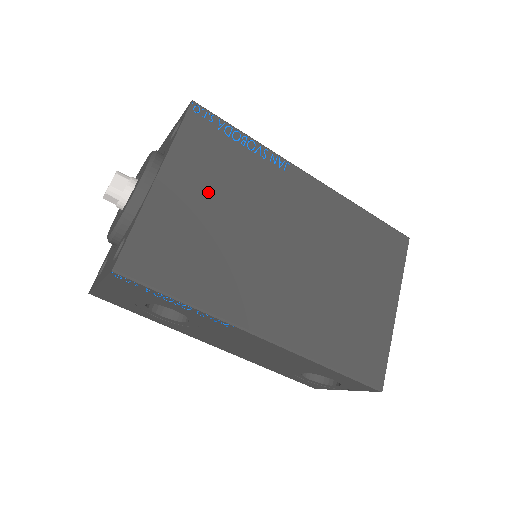
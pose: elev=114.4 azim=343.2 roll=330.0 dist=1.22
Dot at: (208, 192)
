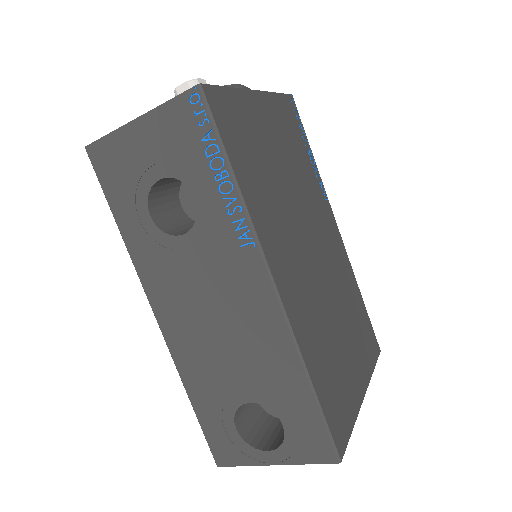
Dot at: (280, 143)
